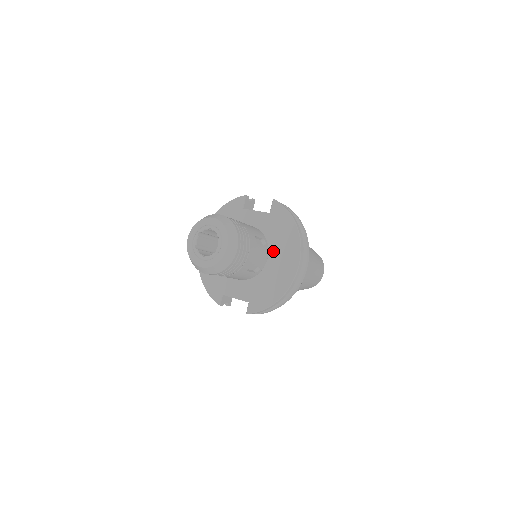
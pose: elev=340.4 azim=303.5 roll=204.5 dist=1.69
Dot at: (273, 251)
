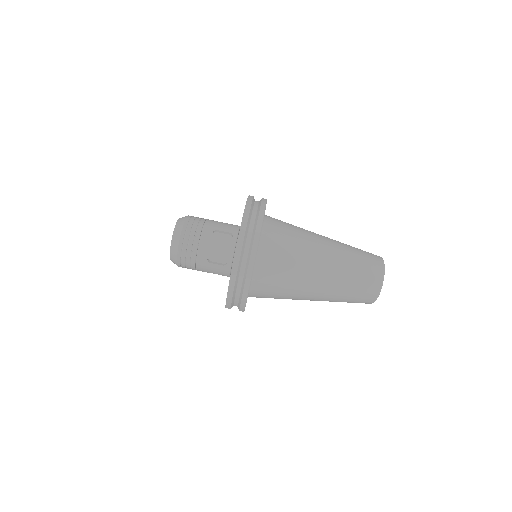
Dot at: occluded
